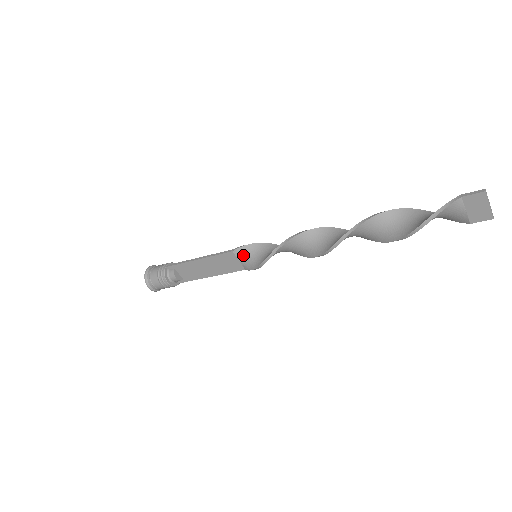
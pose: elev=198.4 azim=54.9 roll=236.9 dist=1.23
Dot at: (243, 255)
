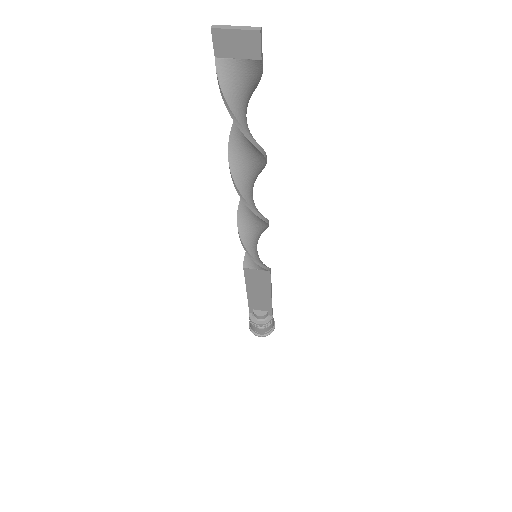
Dot at: (252, 263)
